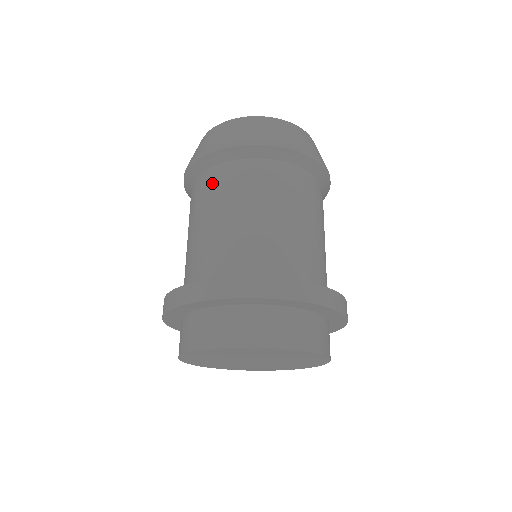
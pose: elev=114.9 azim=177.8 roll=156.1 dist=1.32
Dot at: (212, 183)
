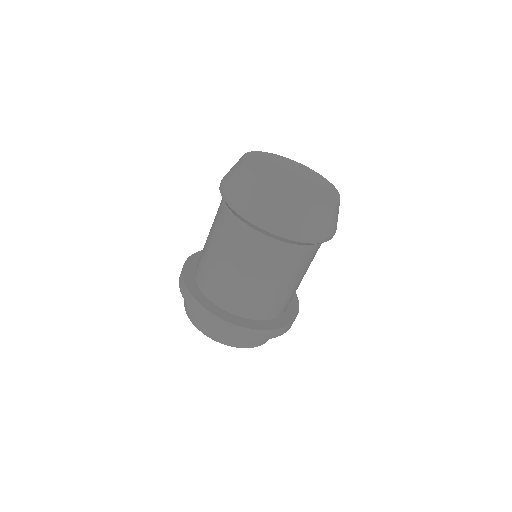
Dot at: (219, 208)
